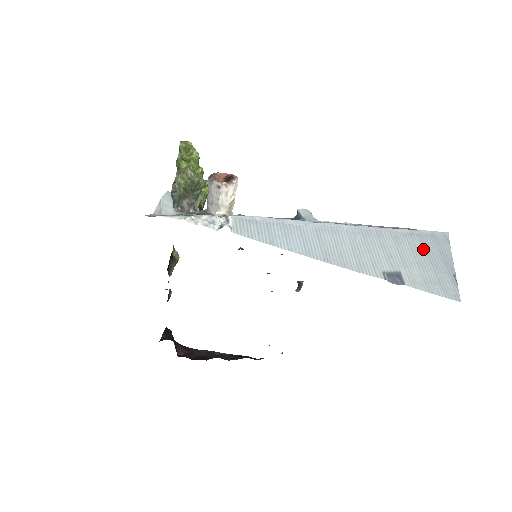
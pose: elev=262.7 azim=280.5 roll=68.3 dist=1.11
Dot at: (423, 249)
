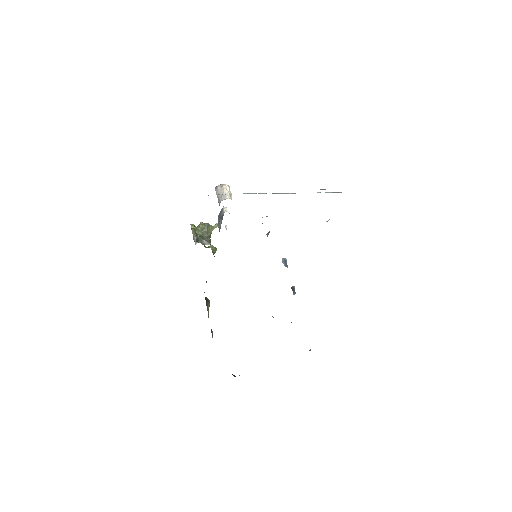
Dot at: occluded
